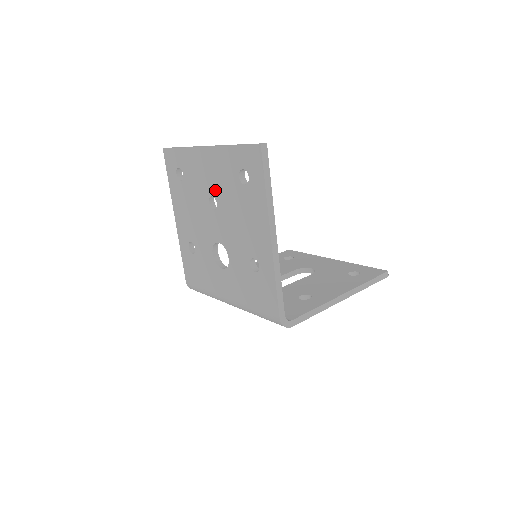
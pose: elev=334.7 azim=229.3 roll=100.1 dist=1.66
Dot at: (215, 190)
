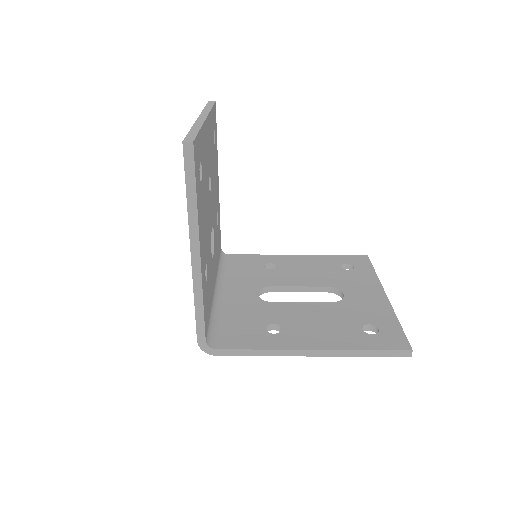
Dot at: occluded
